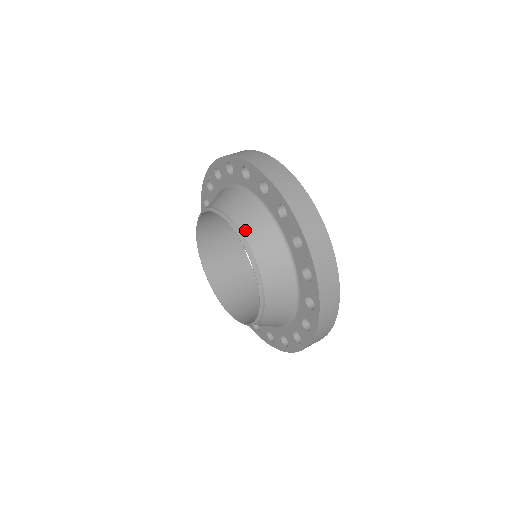
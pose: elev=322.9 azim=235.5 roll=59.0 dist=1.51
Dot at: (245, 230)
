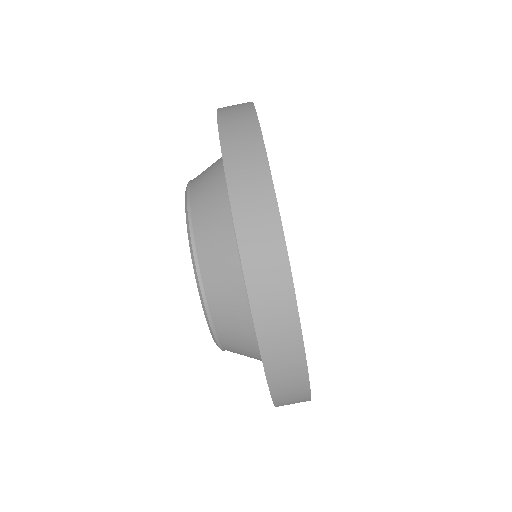
Dot at: (216, 318)
